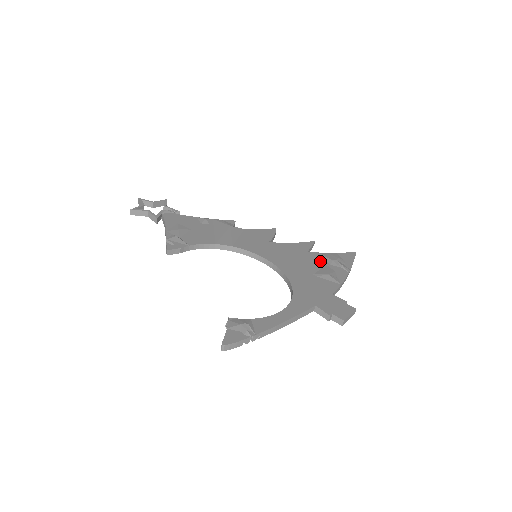
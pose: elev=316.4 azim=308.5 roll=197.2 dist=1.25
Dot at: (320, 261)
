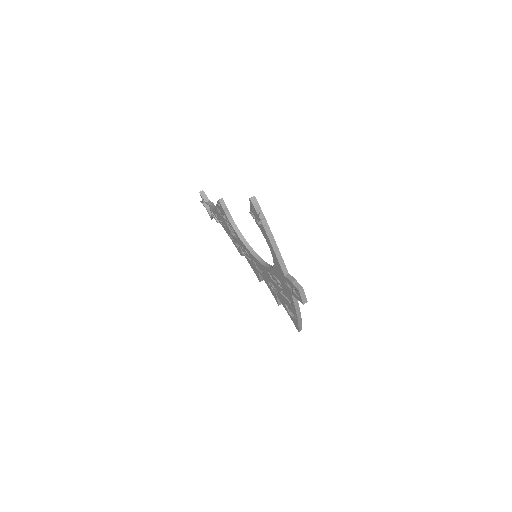
Dot at: occluded
